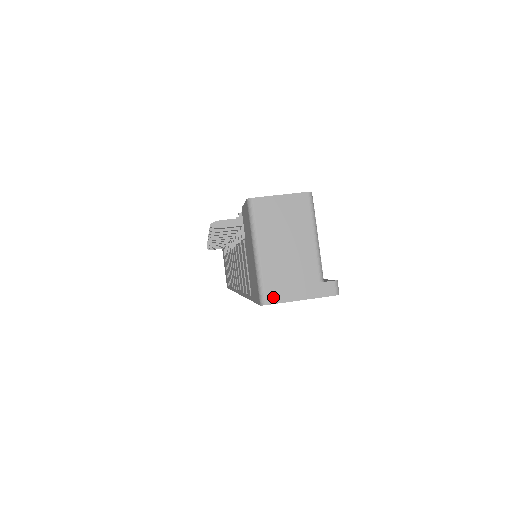
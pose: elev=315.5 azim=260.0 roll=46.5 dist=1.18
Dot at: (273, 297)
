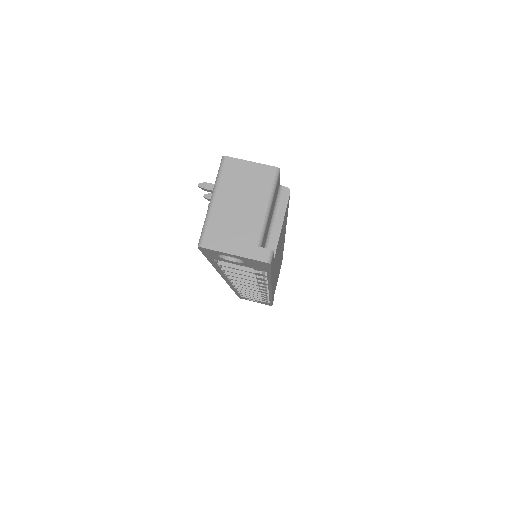
Dot at: (210, 243)
